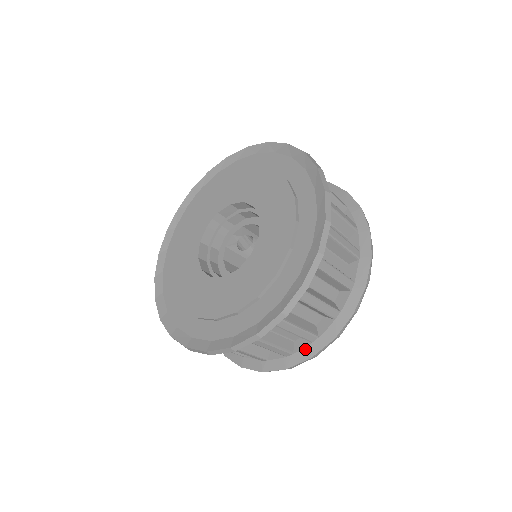
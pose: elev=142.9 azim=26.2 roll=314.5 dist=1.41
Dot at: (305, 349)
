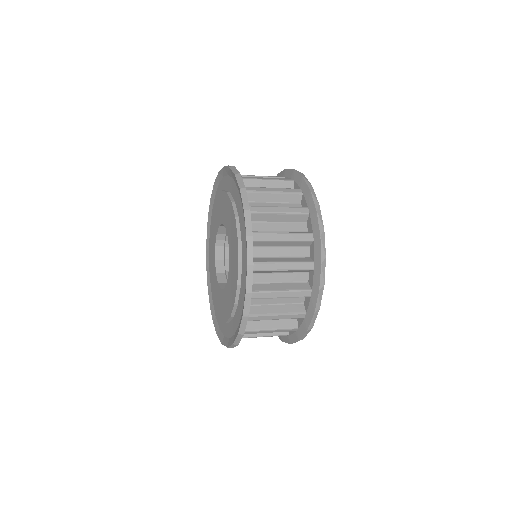
Dot at: (302, 324)
